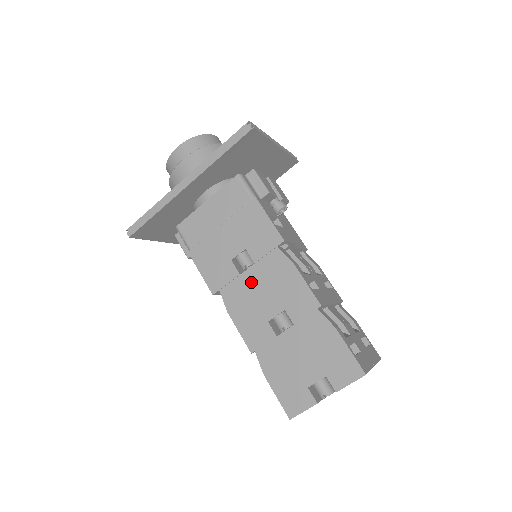
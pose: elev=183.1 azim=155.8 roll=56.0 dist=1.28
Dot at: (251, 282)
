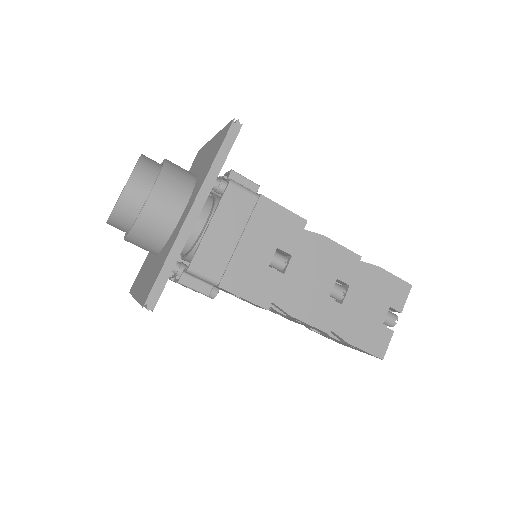
Dot at: (297, 274)
